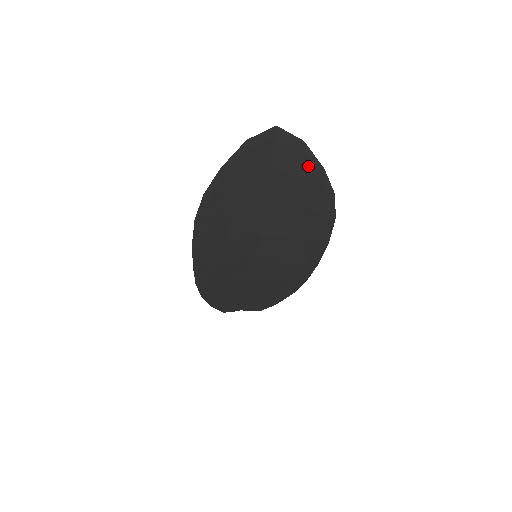
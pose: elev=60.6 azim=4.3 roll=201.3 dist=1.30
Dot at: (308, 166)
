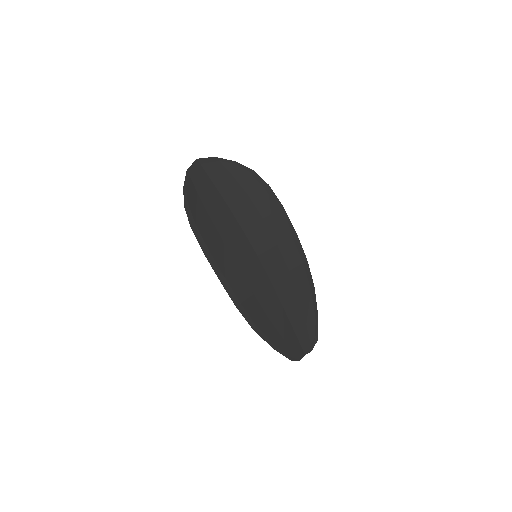
Dot at: (228, 167)
